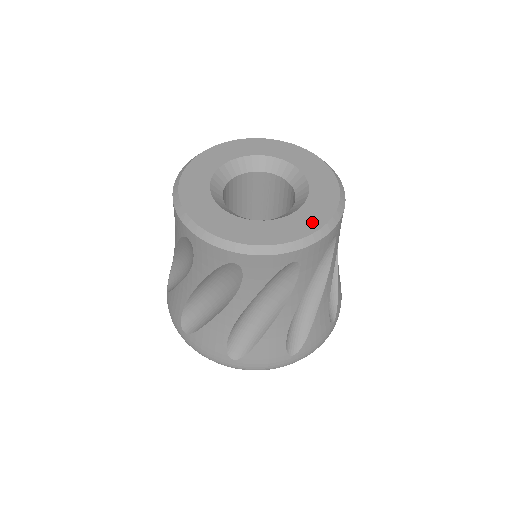
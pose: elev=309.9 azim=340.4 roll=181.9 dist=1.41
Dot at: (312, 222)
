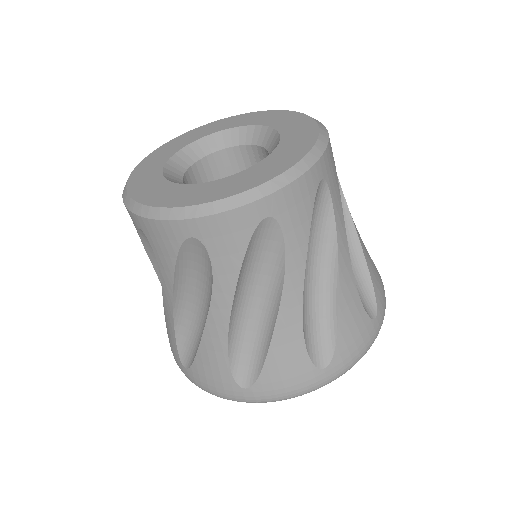
Dot at: (227, 190)
